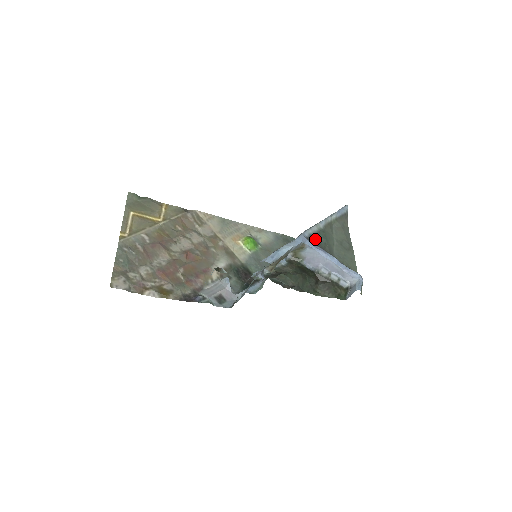
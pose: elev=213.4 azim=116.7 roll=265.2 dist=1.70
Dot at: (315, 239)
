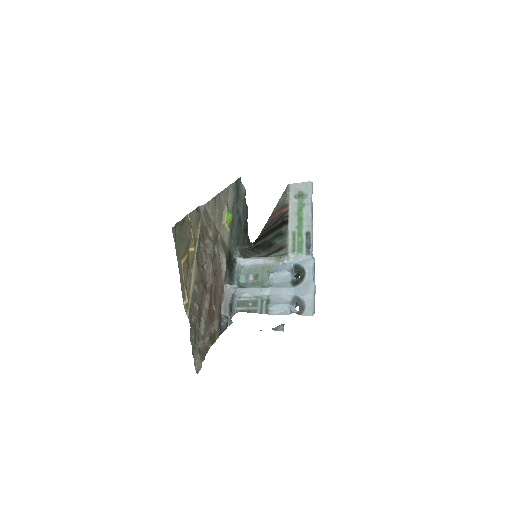
Dot at: occluded
